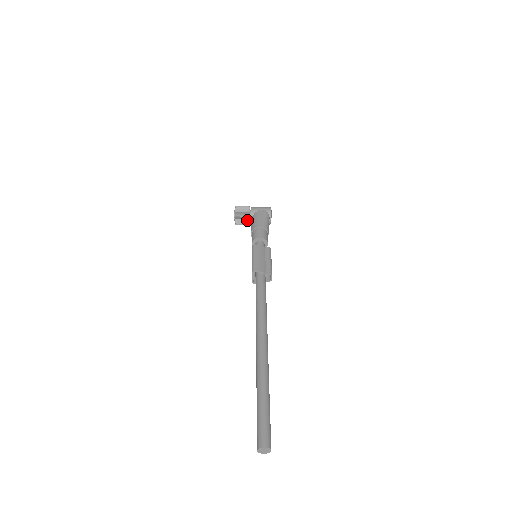
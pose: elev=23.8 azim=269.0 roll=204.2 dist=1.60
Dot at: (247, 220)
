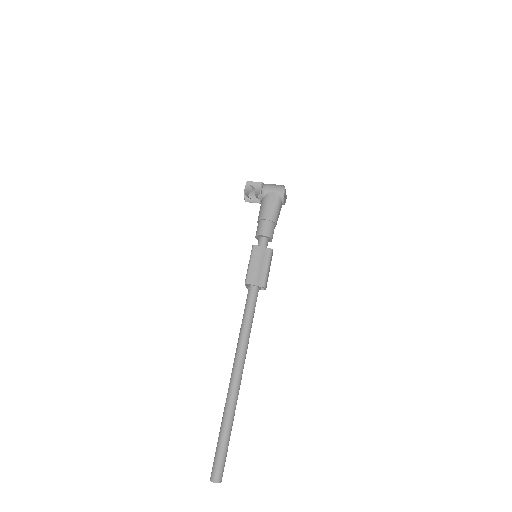
Dot at: (257, 201)
